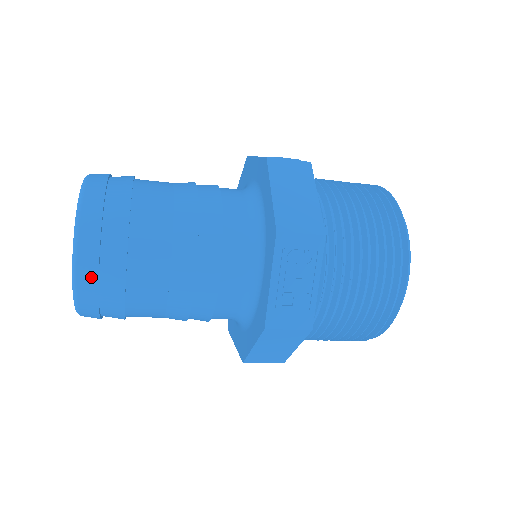
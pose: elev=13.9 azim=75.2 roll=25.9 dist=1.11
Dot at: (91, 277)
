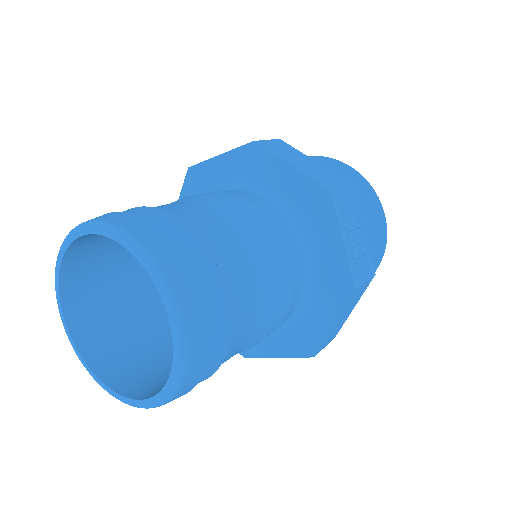
Dot at: (201, 323)
